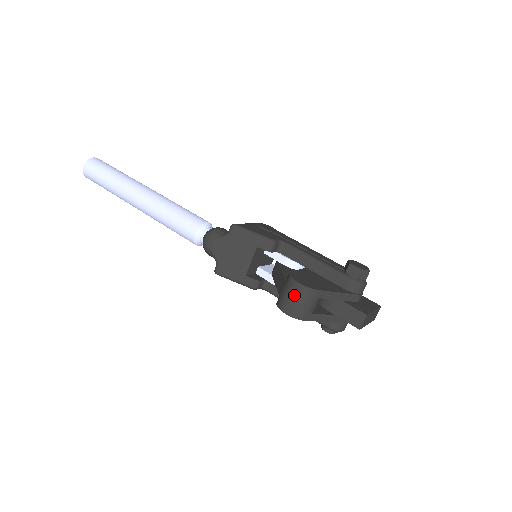
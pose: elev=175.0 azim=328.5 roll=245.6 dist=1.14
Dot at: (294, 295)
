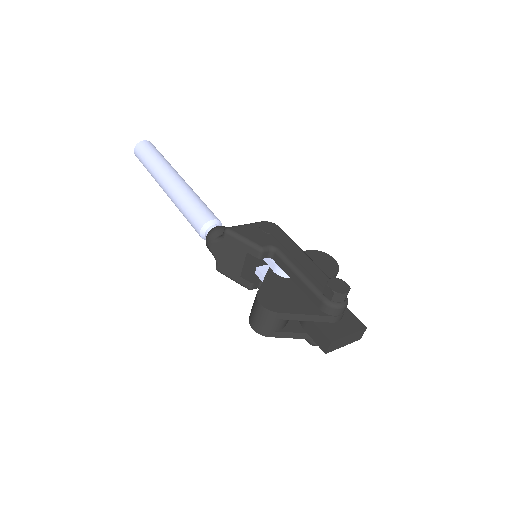
Dot at: (257, 313)
